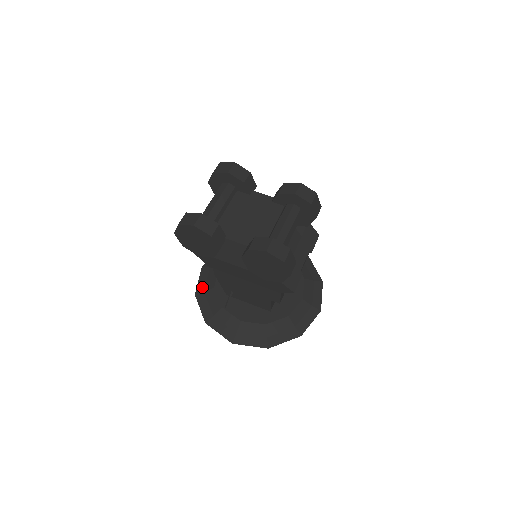
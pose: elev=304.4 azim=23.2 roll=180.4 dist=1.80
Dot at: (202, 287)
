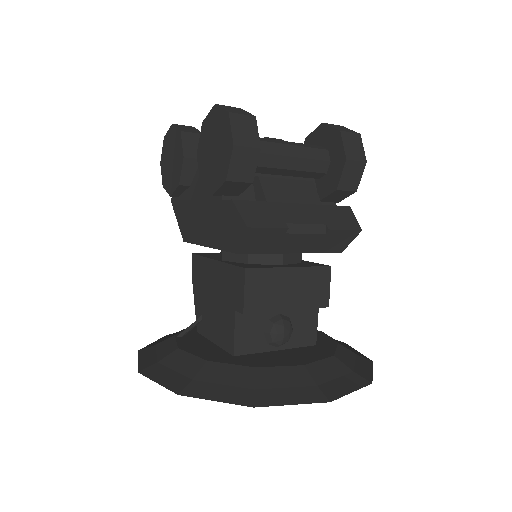
Dot at: occluded
